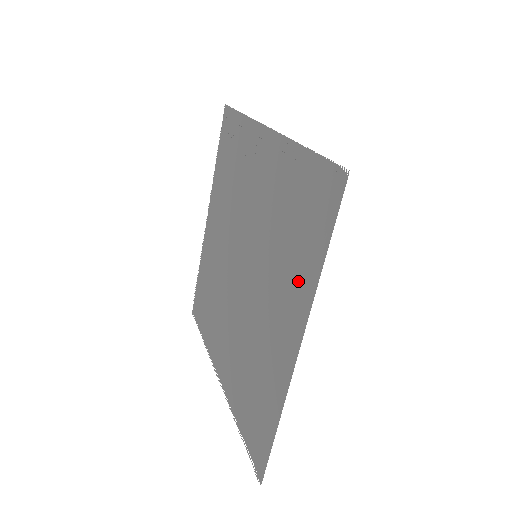
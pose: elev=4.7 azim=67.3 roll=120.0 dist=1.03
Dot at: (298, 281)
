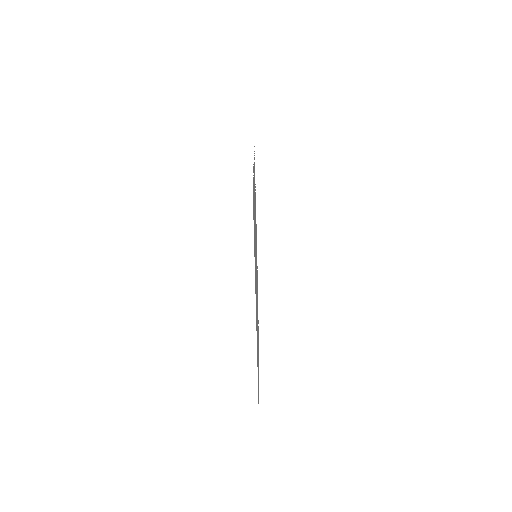
Dot at: occluded
